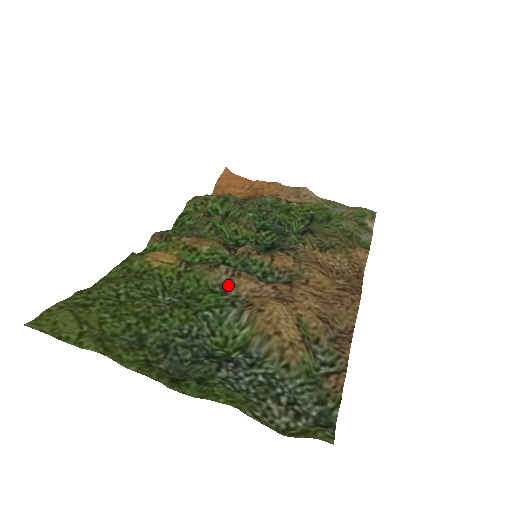
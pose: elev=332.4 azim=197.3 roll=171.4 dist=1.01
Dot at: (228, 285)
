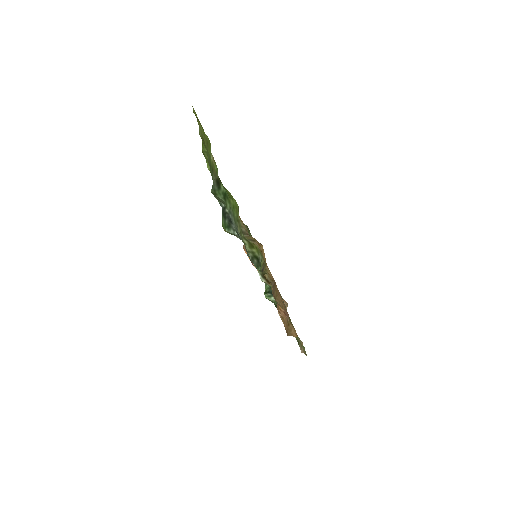
Dot at: occluded
